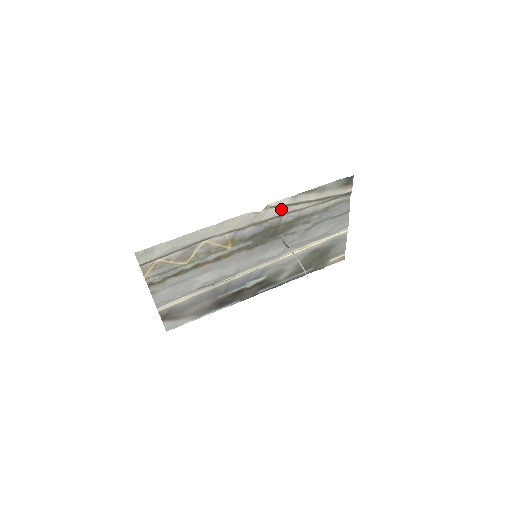
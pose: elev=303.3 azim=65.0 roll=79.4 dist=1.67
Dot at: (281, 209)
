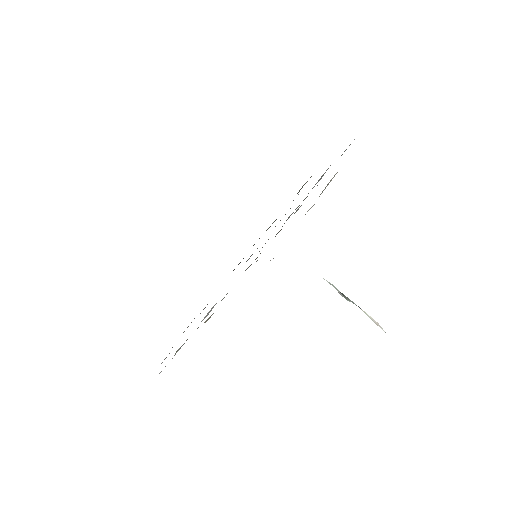
Dot at: occluded
